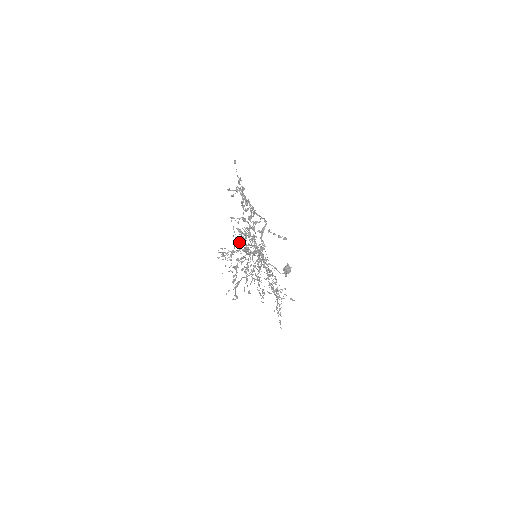
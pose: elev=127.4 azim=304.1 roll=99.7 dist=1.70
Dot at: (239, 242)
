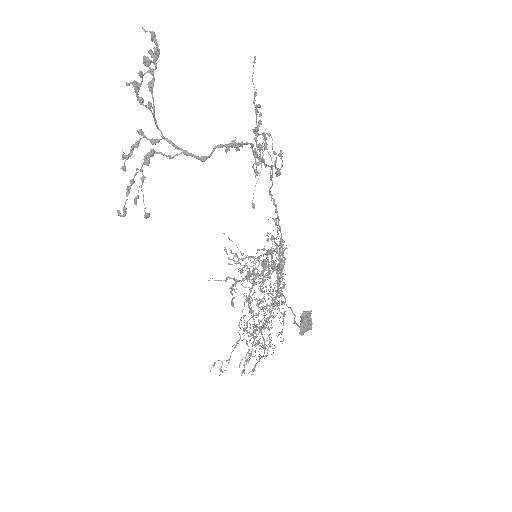
Dot at: occluded
